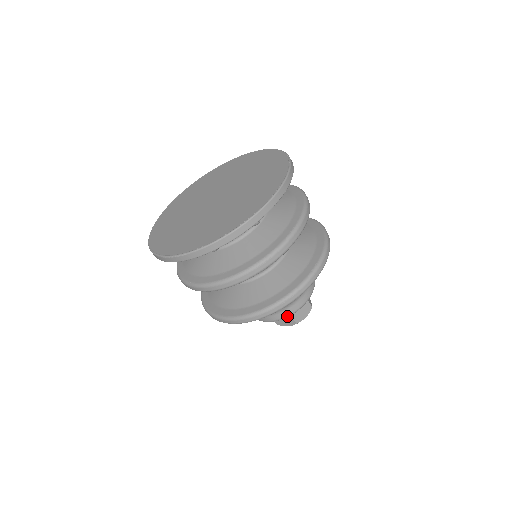
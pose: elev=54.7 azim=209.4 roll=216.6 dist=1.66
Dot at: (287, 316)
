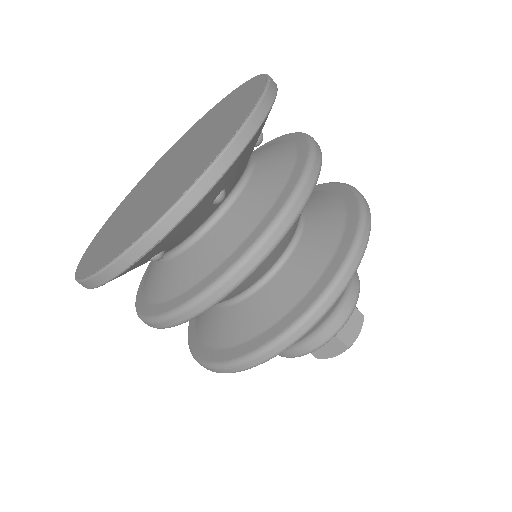
Dot at: (283, 356)
